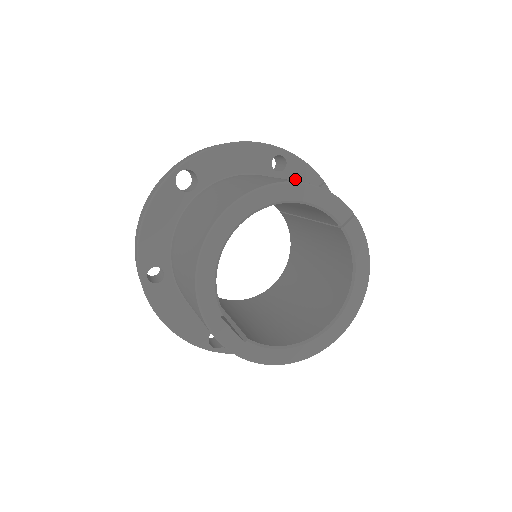
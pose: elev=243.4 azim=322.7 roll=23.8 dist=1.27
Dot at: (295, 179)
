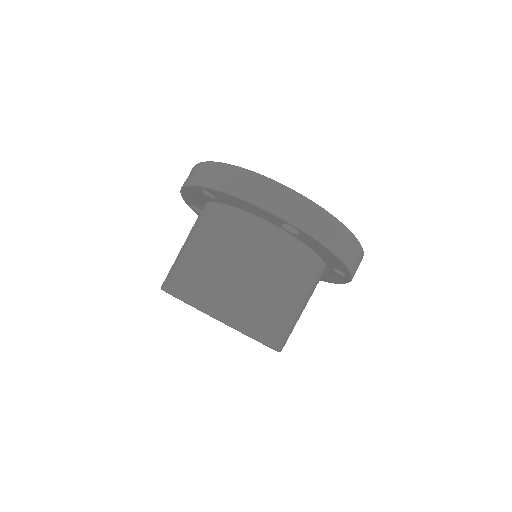
Dot at: (333, 274)
